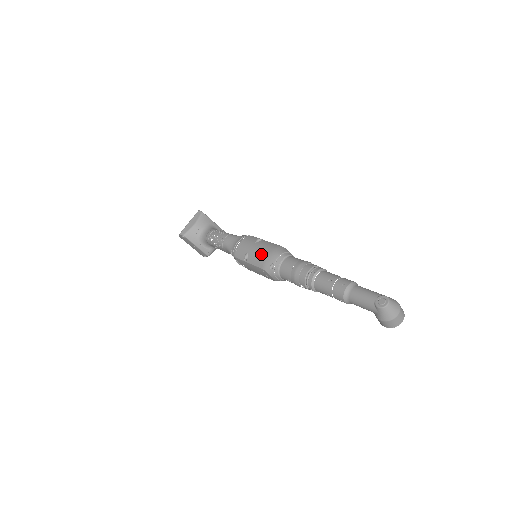
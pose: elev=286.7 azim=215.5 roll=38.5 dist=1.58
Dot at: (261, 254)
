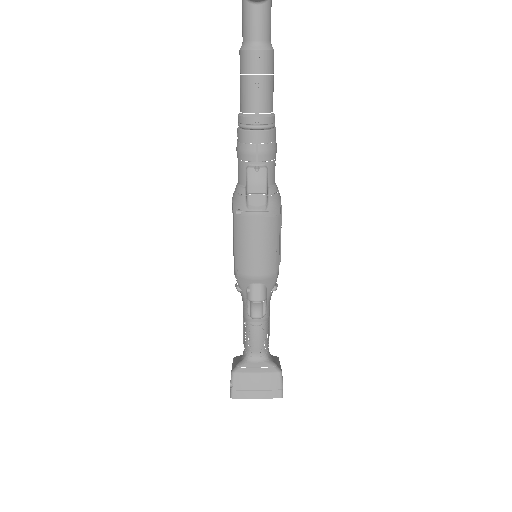
Dot at: occluded
